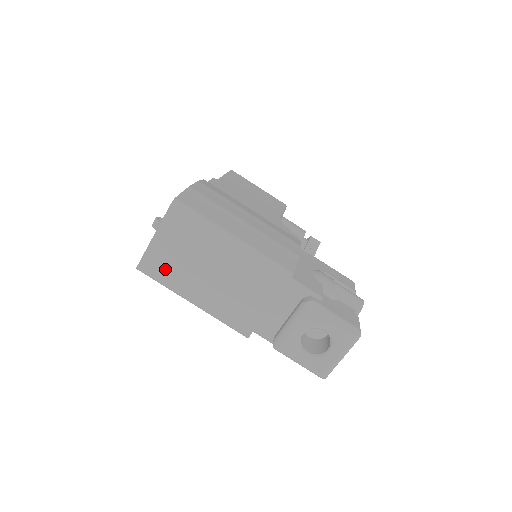
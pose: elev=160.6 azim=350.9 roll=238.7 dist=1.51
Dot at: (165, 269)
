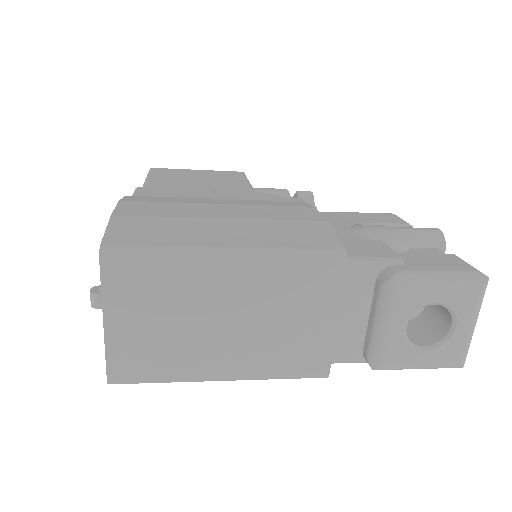
Dot at: (152, 359)
